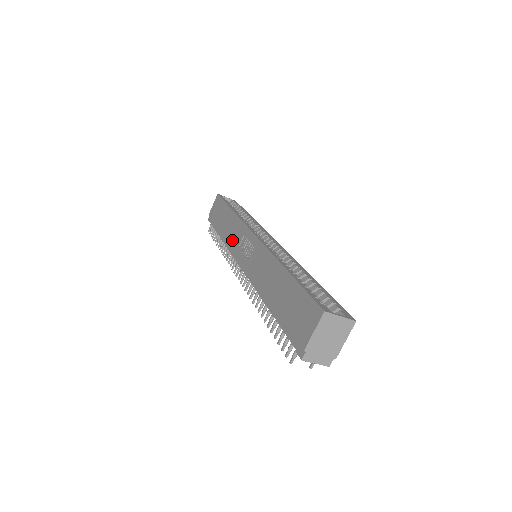
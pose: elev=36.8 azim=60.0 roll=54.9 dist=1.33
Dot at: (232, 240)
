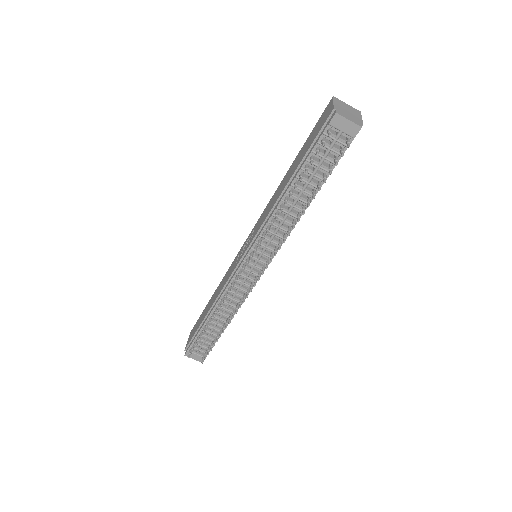
Dot at: (225, 281)
